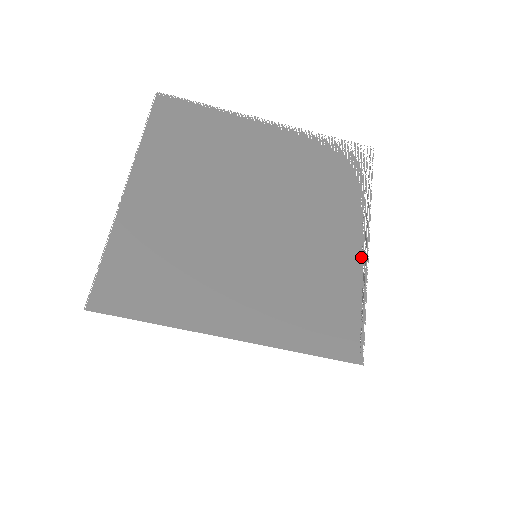
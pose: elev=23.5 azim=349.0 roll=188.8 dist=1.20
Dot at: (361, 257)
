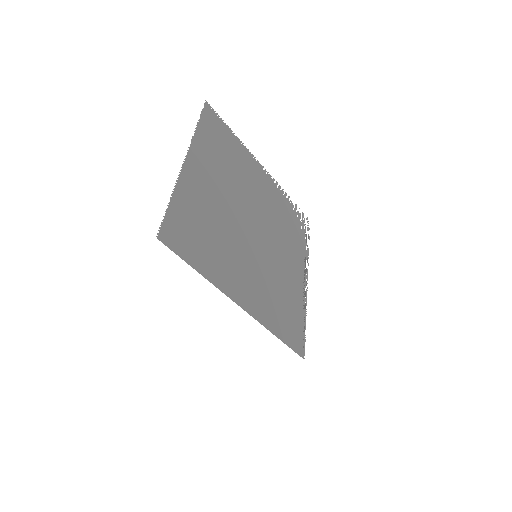
Dot at: (304, 287)
